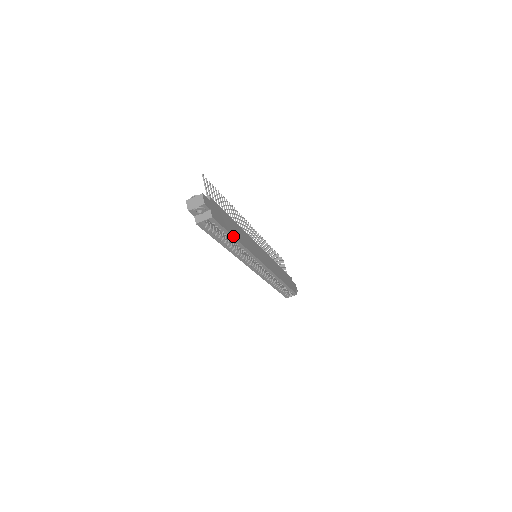
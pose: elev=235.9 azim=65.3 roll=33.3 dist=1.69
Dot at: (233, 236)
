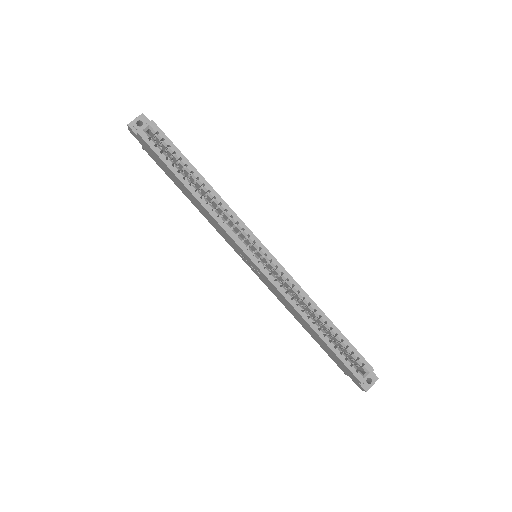
Dot at: (191, 164)
